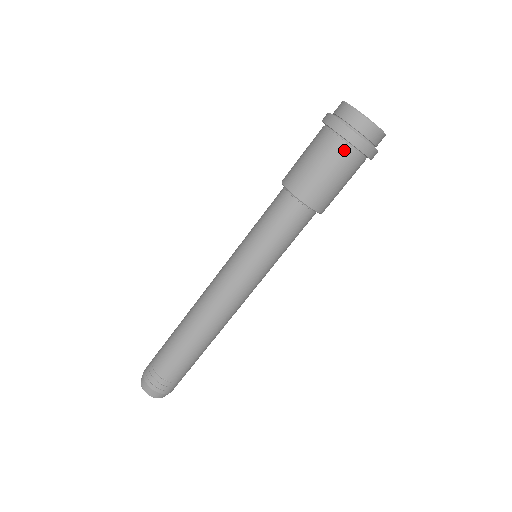
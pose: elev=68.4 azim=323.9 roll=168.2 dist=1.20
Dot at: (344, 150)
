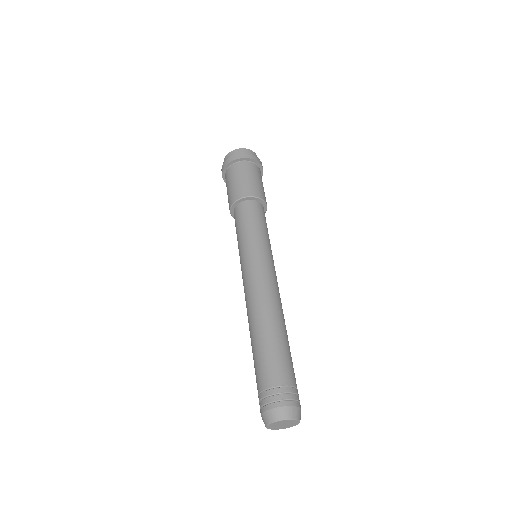
Dot at: (249, 165)
